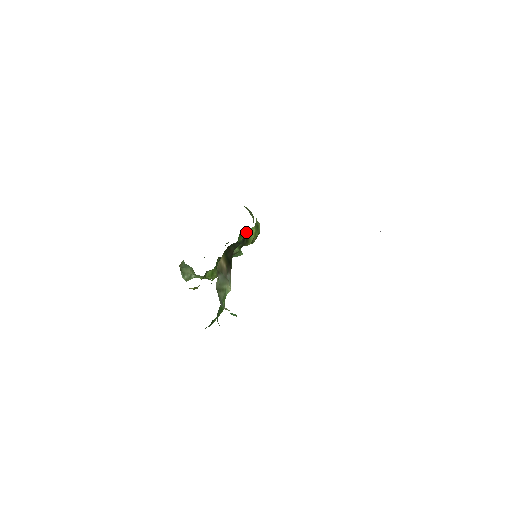
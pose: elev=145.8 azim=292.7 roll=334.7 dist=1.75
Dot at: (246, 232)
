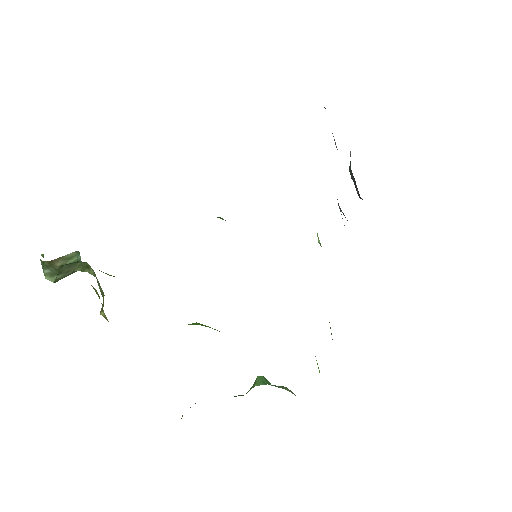
Dot at: occluded
